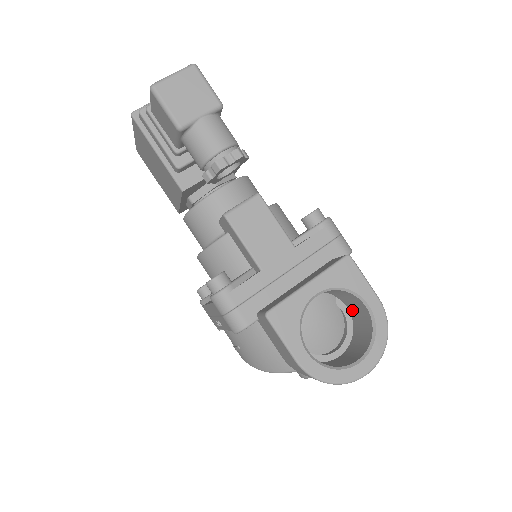
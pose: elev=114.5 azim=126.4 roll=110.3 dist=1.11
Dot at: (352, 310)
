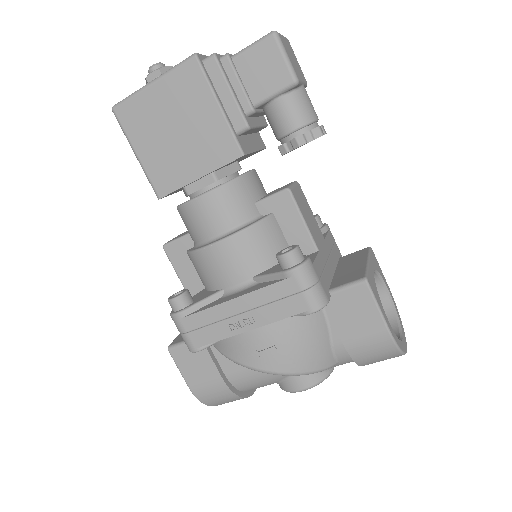
Dot at: occluded
